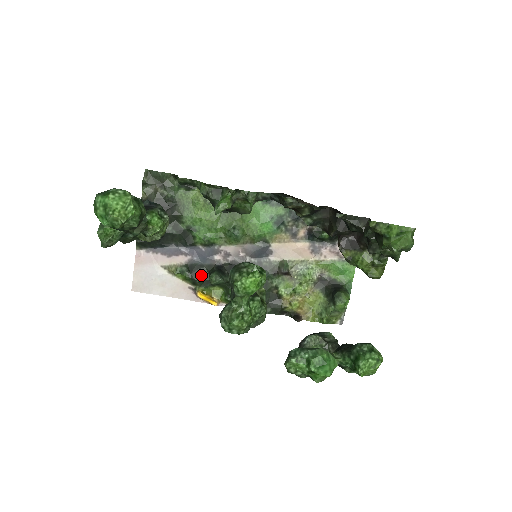
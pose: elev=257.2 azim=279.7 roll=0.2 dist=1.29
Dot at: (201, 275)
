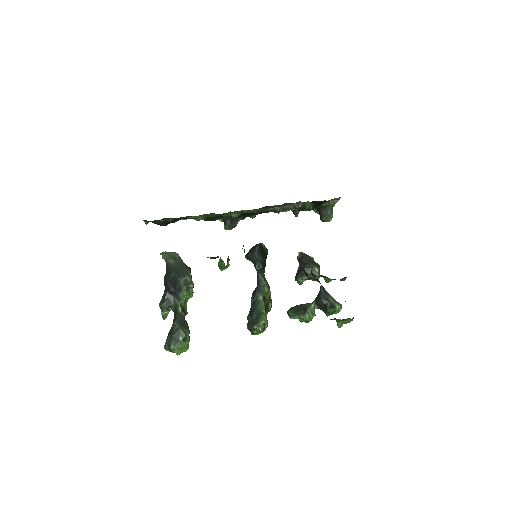
Dot at: (216, 219)
